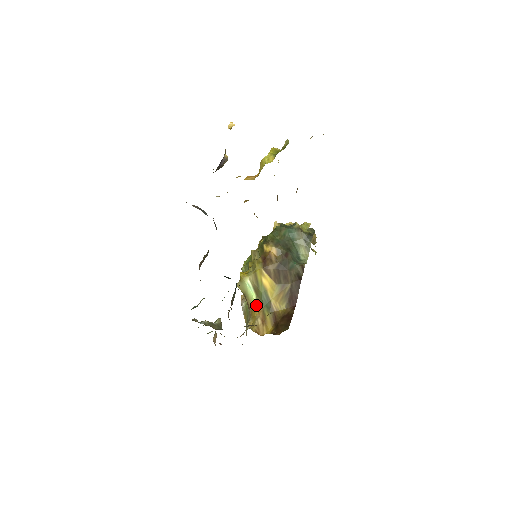
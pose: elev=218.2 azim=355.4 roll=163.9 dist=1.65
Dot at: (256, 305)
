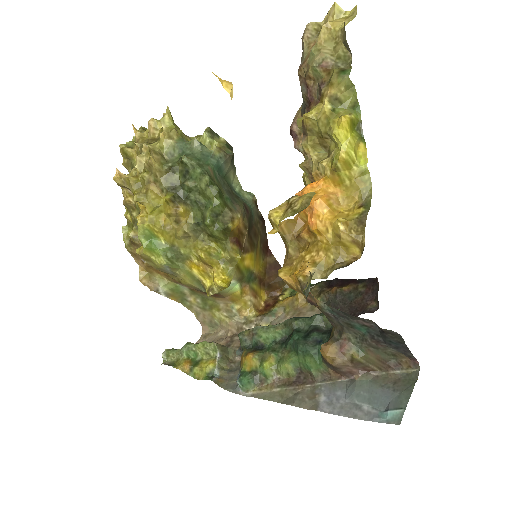
Dot at: (240, 290)
